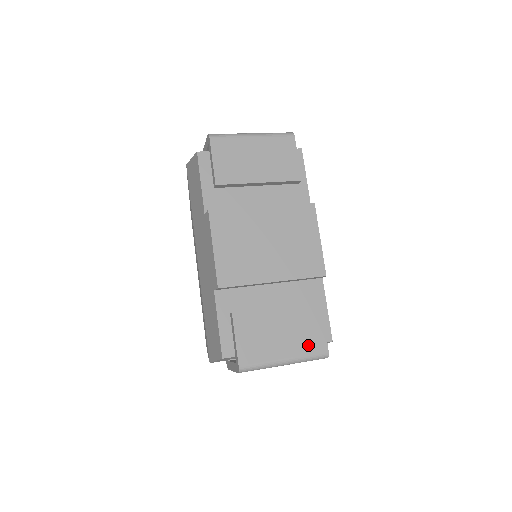
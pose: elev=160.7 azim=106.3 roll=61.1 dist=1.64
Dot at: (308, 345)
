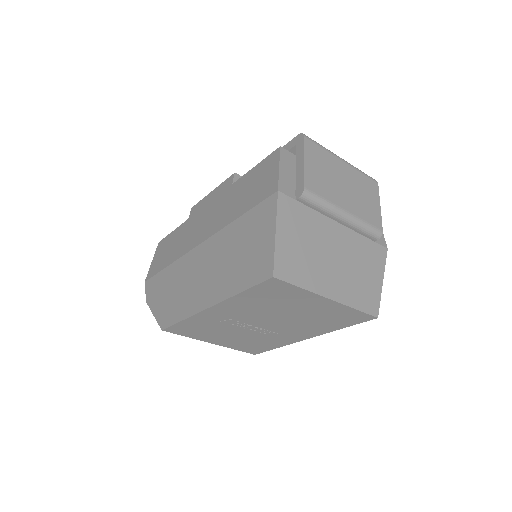
Dot at: occluded
